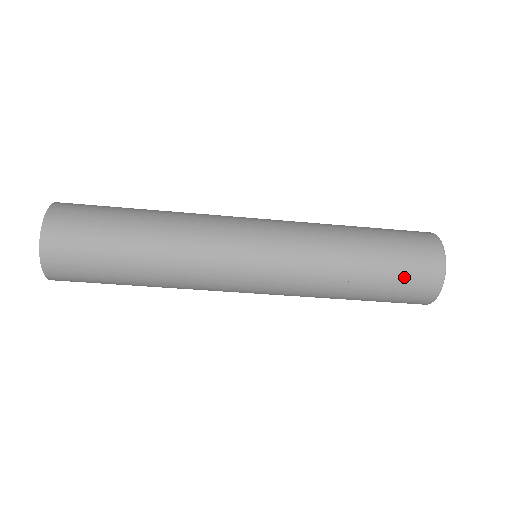
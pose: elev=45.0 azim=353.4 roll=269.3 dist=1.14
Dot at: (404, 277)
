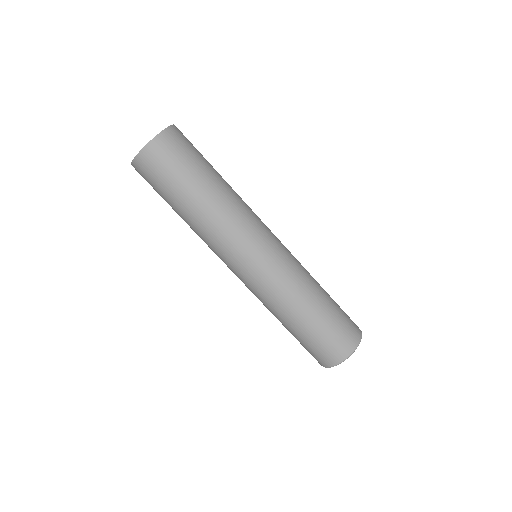
Dot at: (307, 348)
